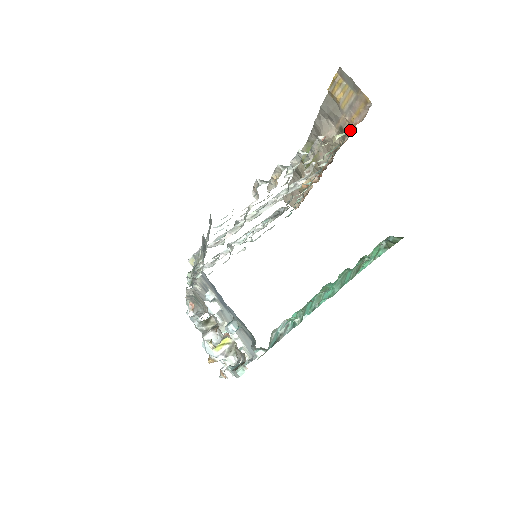
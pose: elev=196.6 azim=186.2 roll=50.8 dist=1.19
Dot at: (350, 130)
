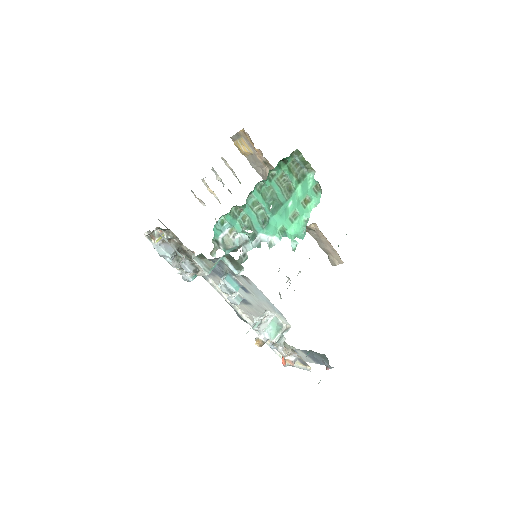
Dot at: occluded
